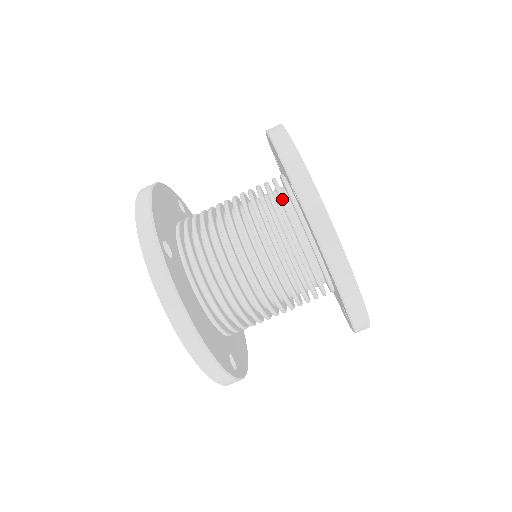
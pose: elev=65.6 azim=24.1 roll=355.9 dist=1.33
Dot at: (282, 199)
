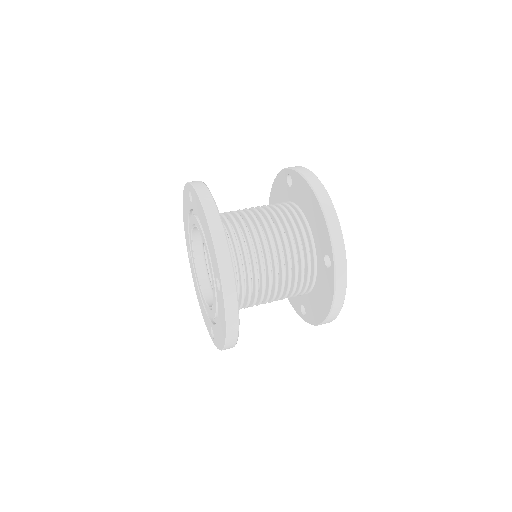
Dot at: (307, 247)
